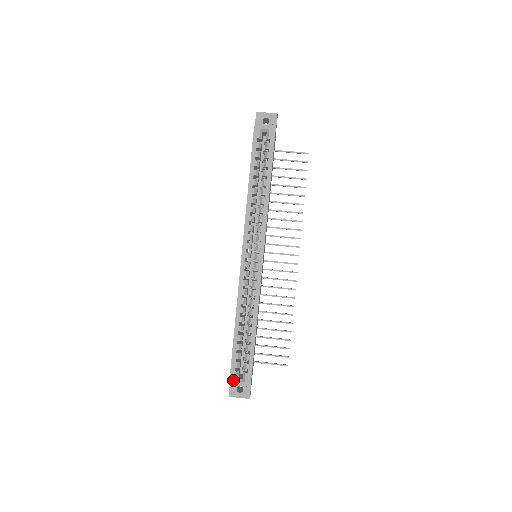
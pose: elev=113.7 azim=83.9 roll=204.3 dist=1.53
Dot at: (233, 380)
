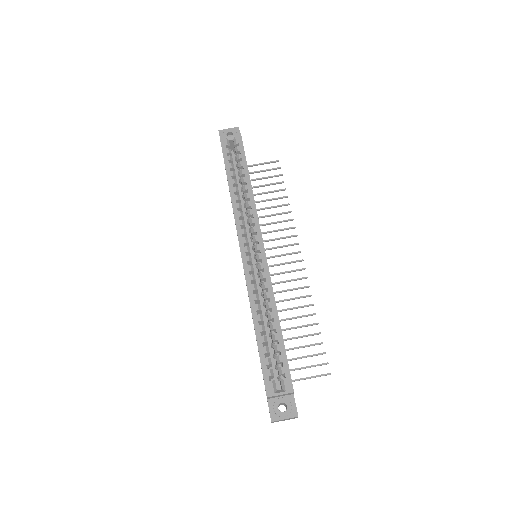
Dot at: (271, 393)
